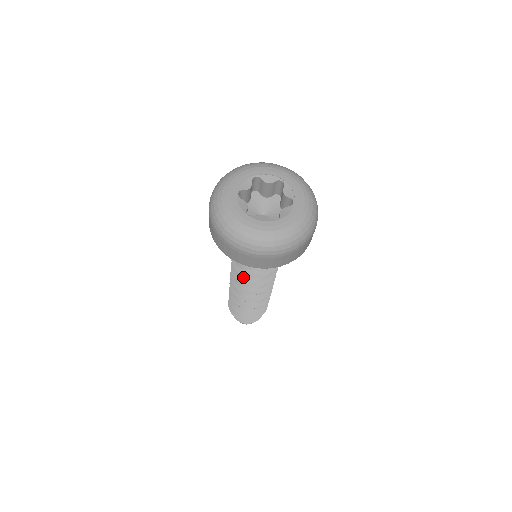
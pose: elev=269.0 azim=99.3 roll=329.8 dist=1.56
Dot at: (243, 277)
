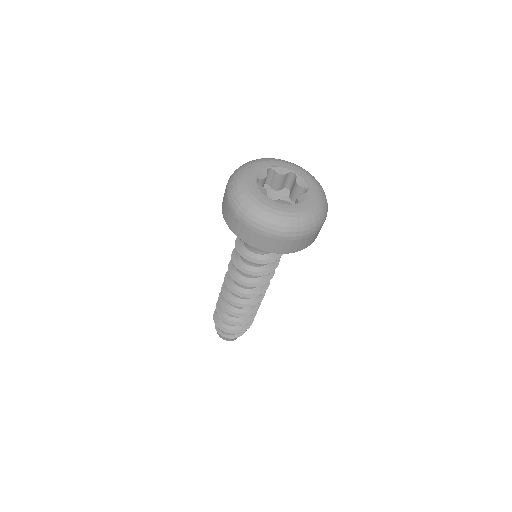
Dot at: (242, 278)
